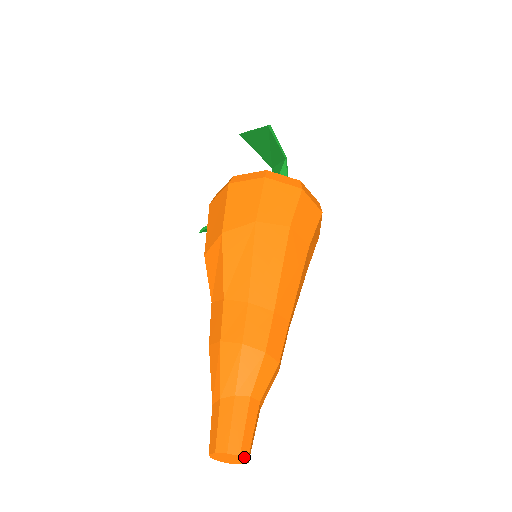
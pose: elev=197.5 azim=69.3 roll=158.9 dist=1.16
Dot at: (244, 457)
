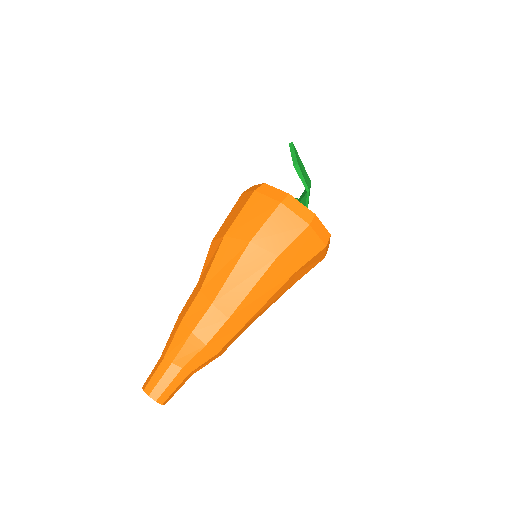
Dot at: (159, 403)
